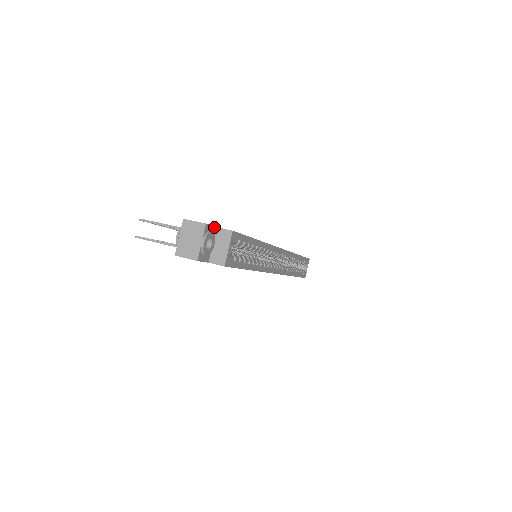
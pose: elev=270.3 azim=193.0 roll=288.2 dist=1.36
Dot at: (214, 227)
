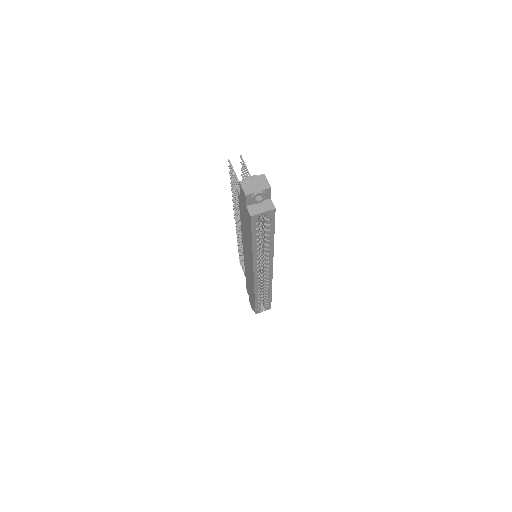
Dot at: (270, 196)
